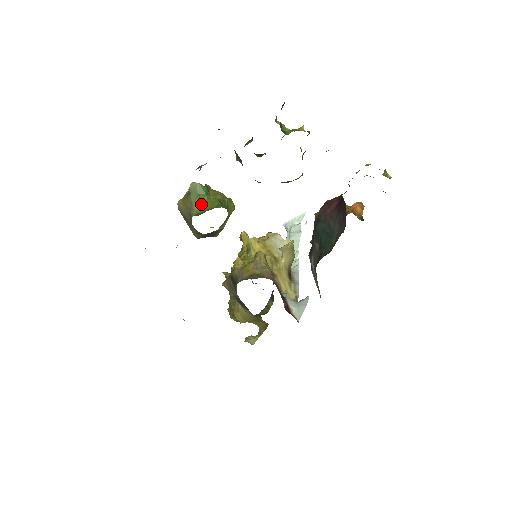
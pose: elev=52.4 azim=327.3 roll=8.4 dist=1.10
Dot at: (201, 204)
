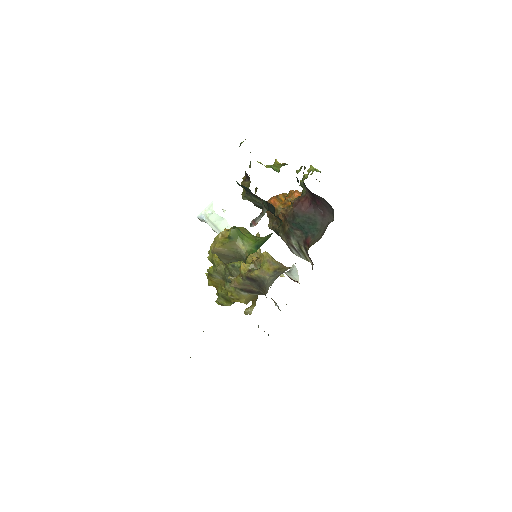
Dot at: (245, 242)
